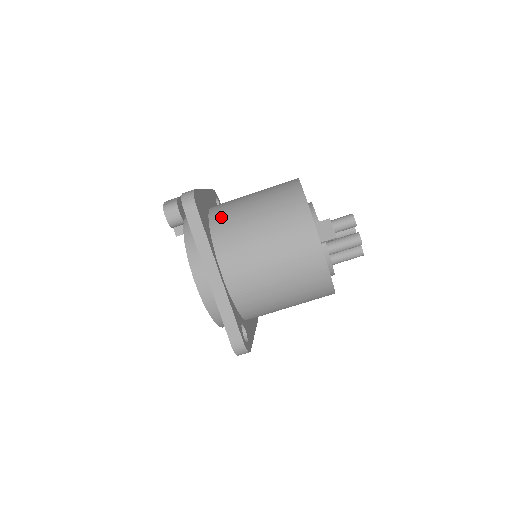
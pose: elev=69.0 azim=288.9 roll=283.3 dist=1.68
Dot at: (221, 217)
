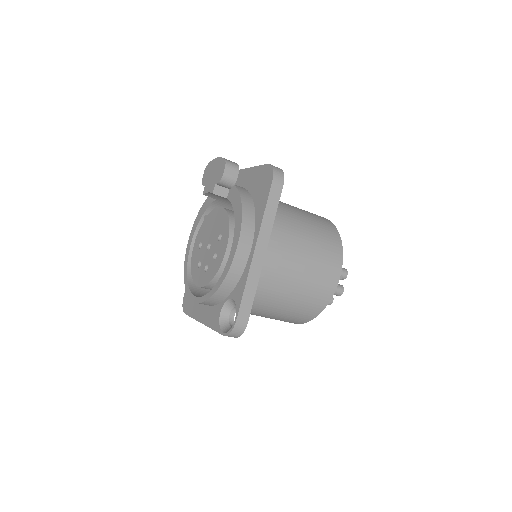
Dot at: occluded
